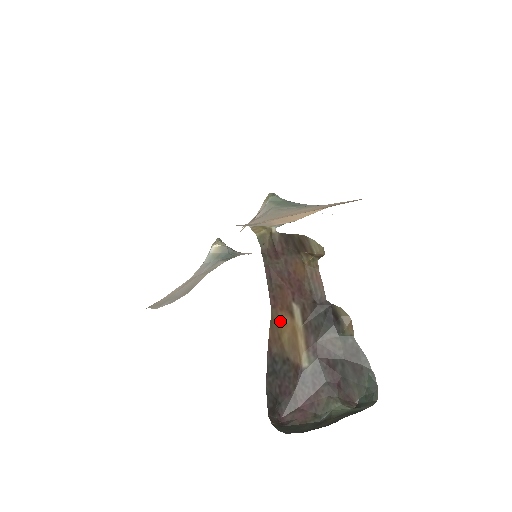
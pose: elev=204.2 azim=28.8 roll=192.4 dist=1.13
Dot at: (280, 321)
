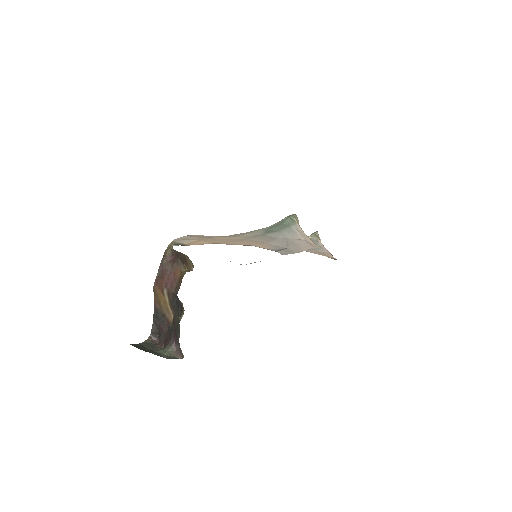
Dot at: (159, 294)
